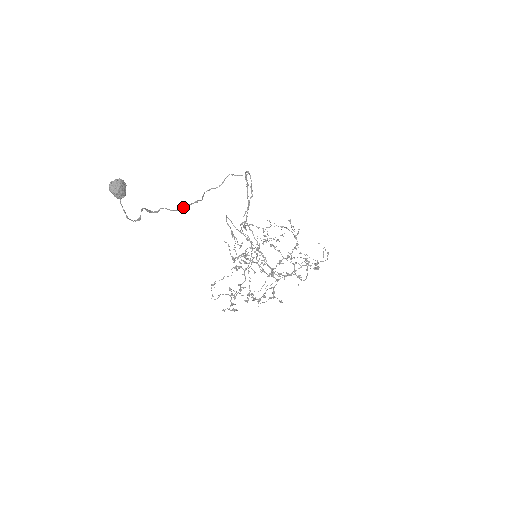
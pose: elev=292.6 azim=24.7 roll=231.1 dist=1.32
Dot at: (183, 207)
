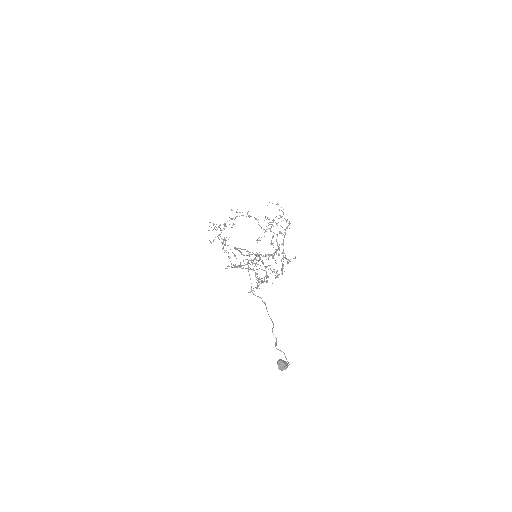
Dot at: (269, 316)
